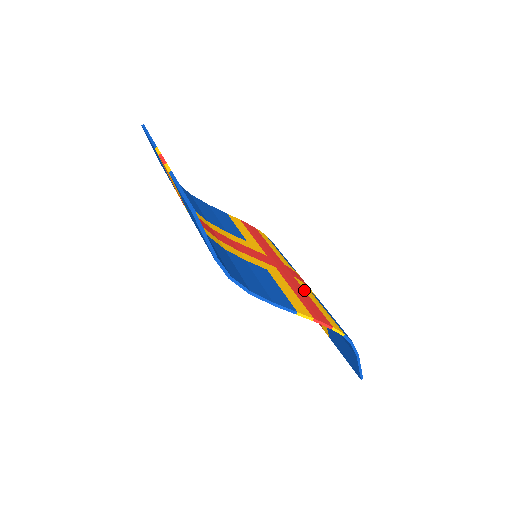
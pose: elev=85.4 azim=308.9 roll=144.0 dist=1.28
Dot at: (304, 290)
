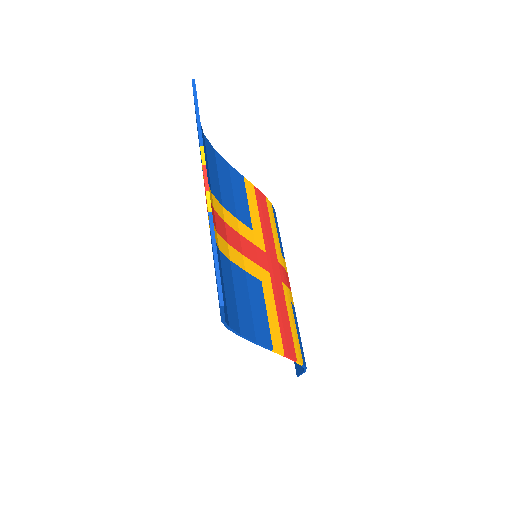
Dot at: (286, 305)
